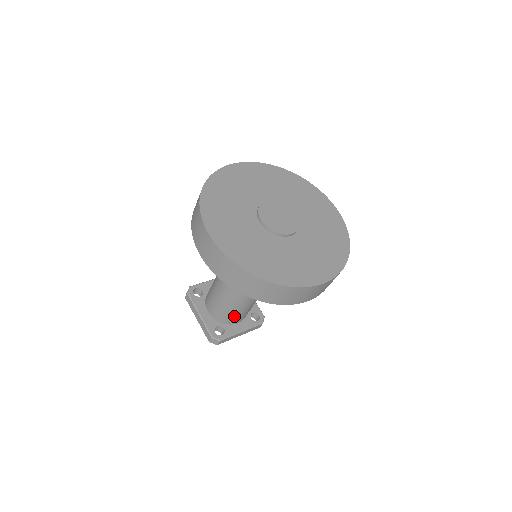
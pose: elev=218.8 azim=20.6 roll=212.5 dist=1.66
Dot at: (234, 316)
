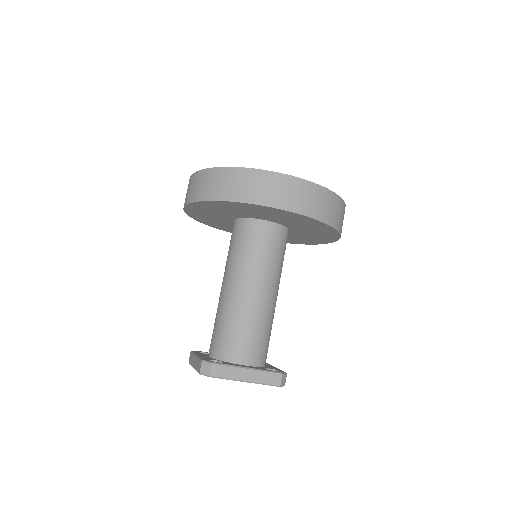
Dot at: (236, 341)
